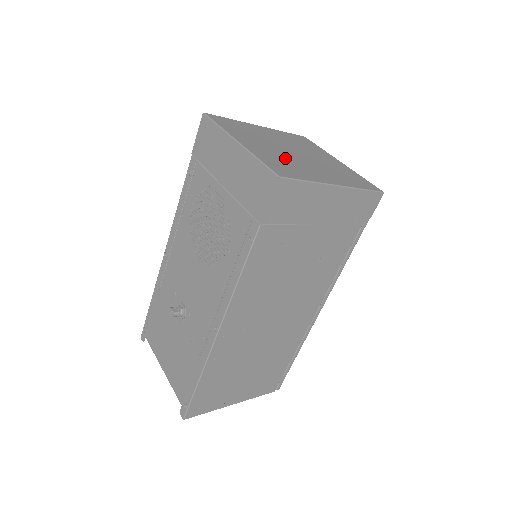
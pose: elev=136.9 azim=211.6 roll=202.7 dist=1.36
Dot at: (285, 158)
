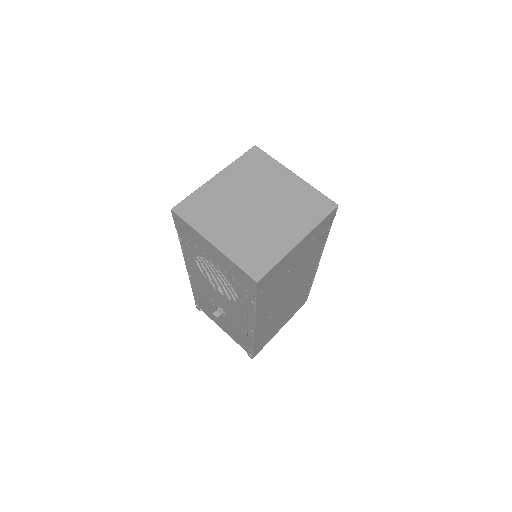
Dot at: (252, 233)
